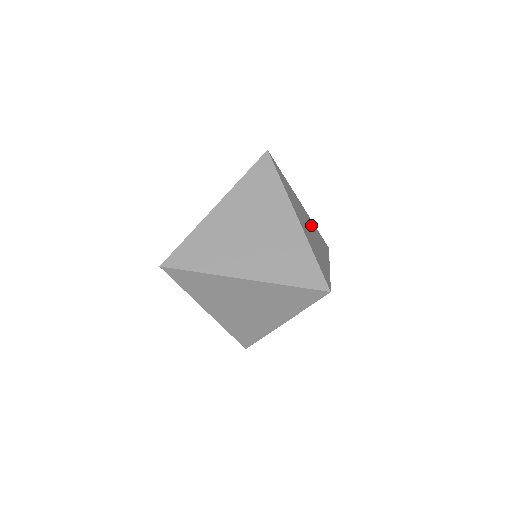
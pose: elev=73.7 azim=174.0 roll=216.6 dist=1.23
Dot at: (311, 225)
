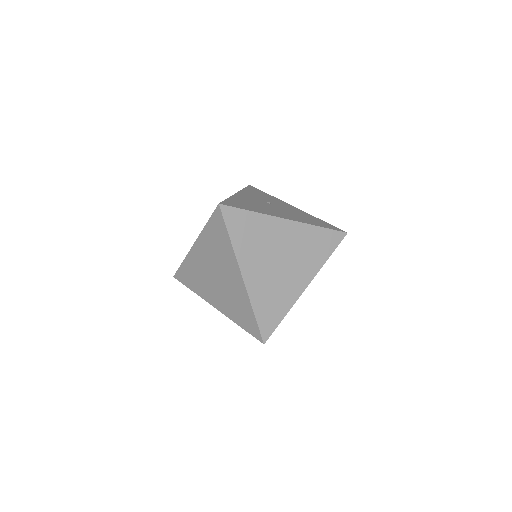
Dot at: (256, 197)
